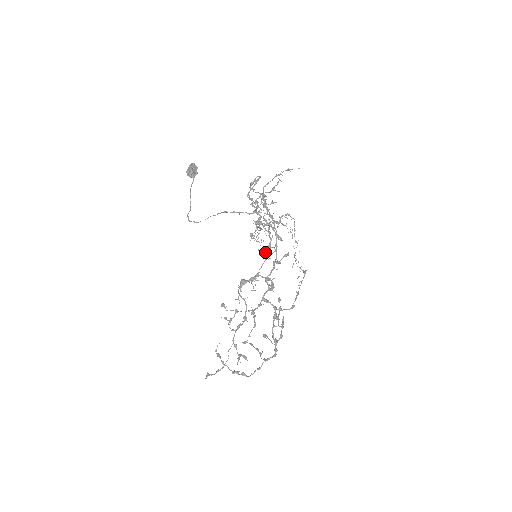
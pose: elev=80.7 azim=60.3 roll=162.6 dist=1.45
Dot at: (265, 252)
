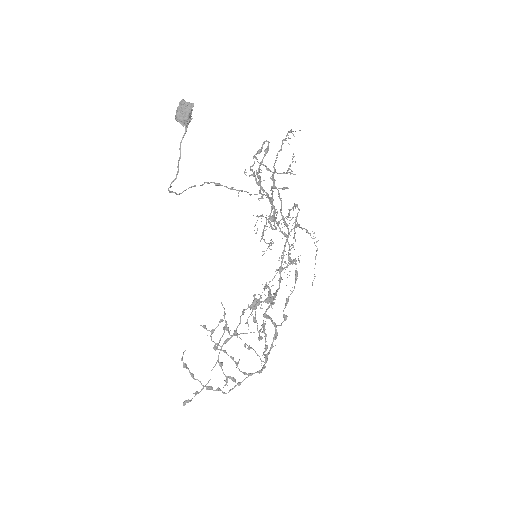
Dot at: occluded
